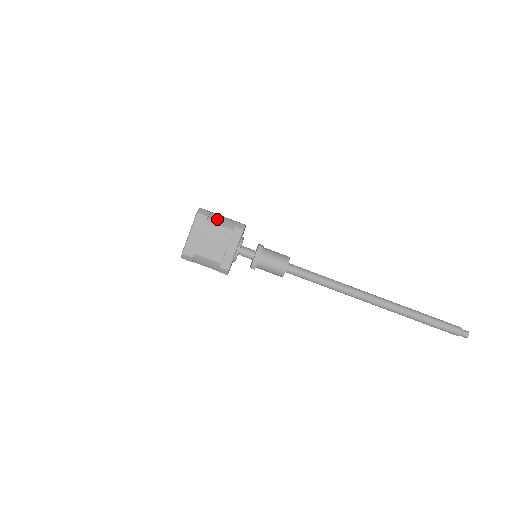
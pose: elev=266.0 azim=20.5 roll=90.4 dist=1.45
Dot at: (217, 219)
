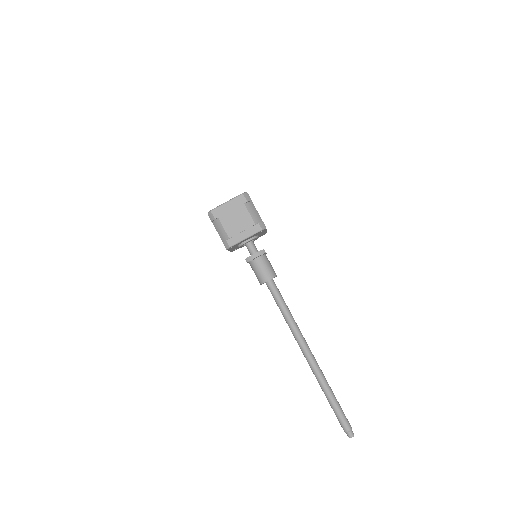
Dot at: (252, 208)
